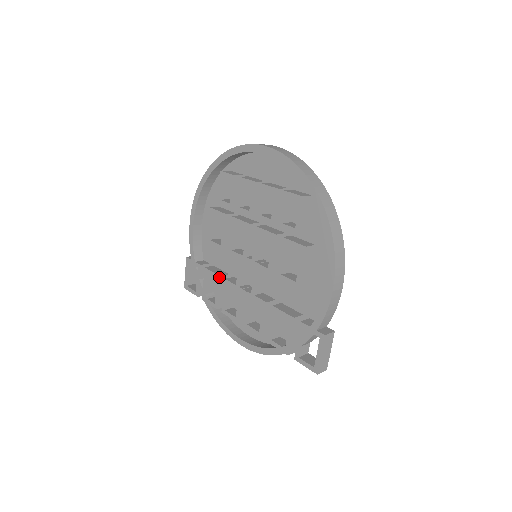
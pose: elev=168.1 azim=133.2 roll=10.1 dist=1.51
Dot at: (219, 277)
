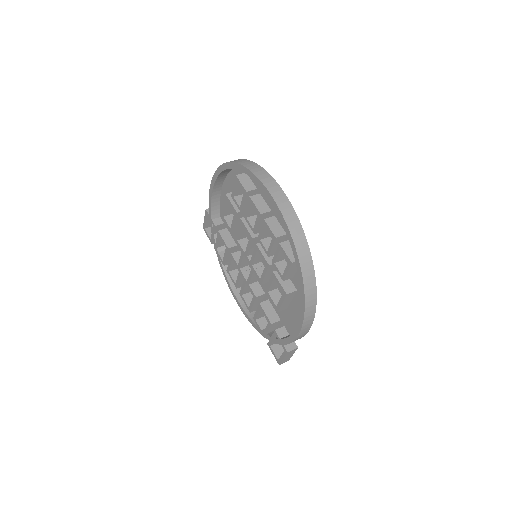
Dot at: (227, 248)
